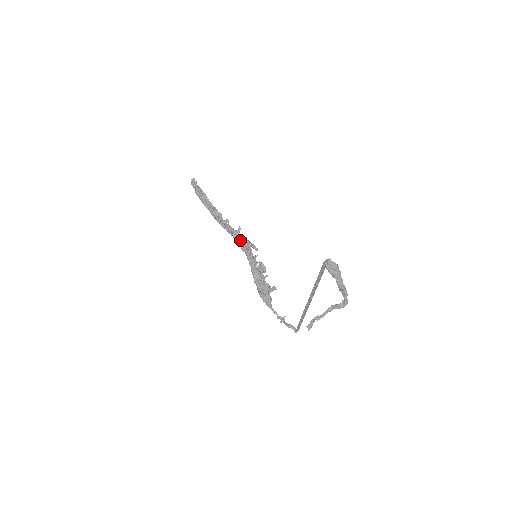
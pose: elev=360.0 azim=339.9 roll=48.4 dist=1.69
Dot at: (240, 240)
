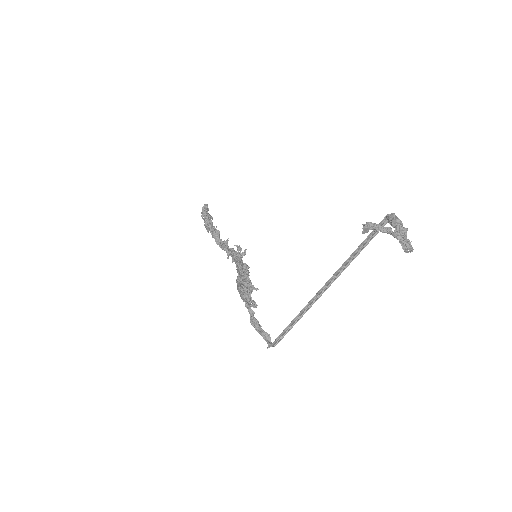
Dot at: (237, 248)
